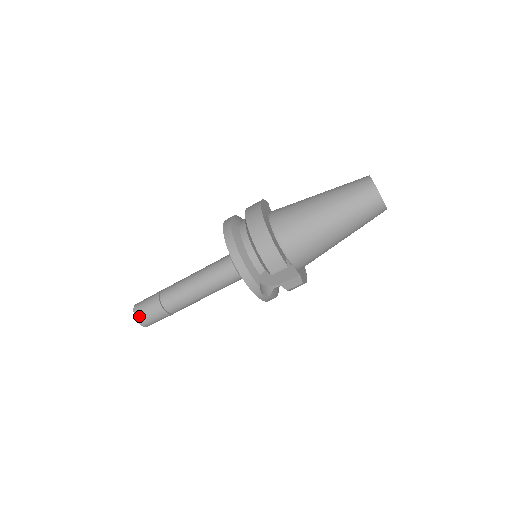
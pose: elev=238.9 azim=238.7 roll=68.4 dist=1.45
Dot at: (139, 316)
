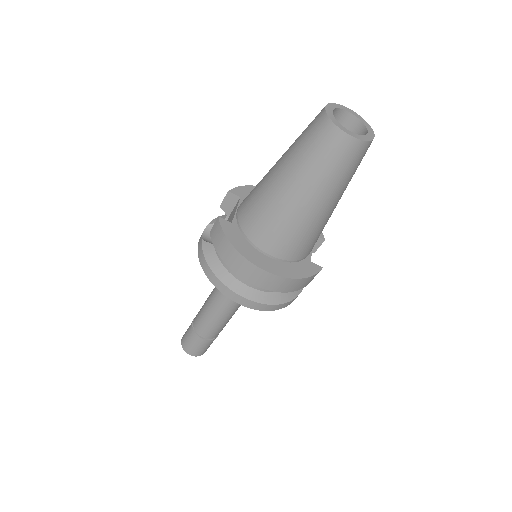
Dot at: (201, 354)
